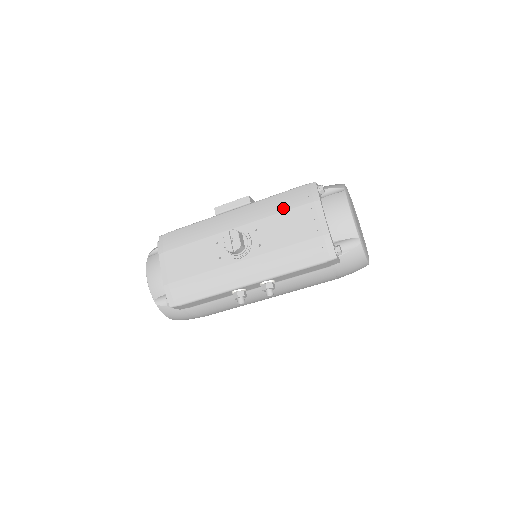
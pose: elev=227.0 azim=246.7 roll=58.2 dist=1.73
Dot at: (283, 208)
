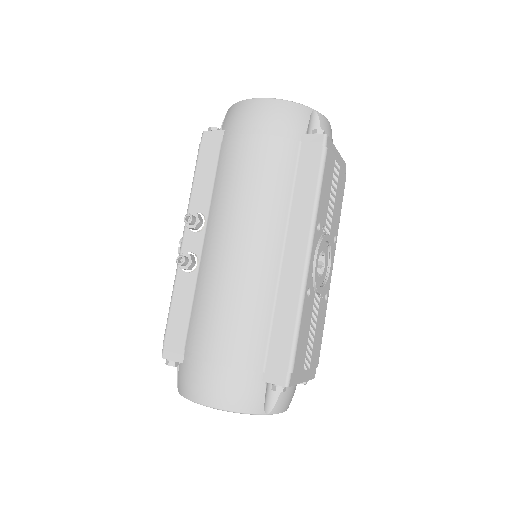
Dot at: occluded
